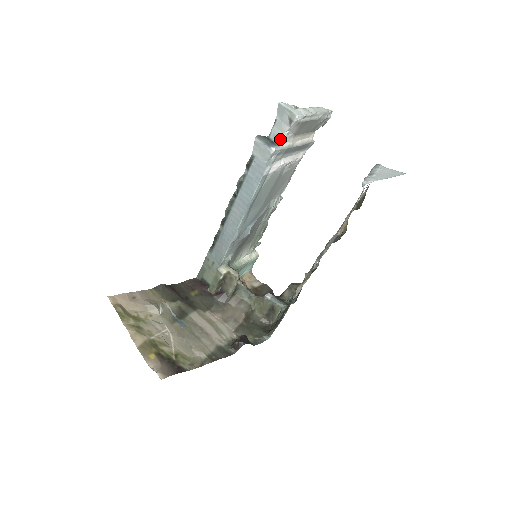
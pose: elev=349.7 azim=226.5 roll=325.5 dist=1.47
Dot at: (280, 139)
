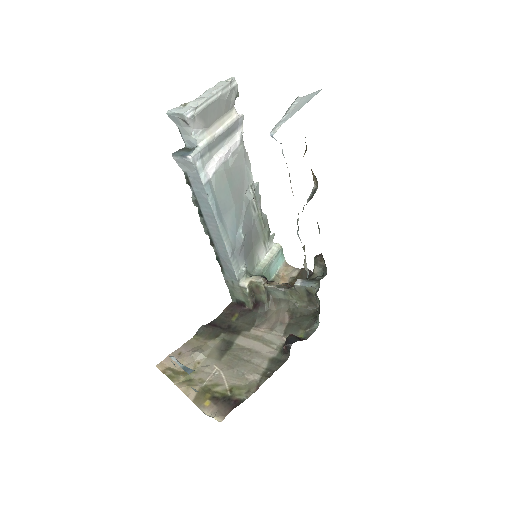
Dot at: (193, 142)
